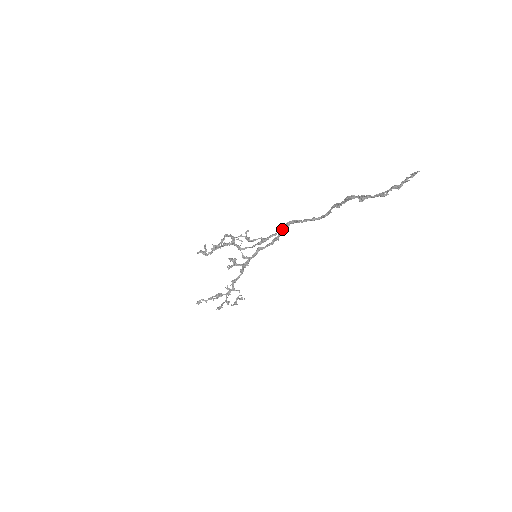
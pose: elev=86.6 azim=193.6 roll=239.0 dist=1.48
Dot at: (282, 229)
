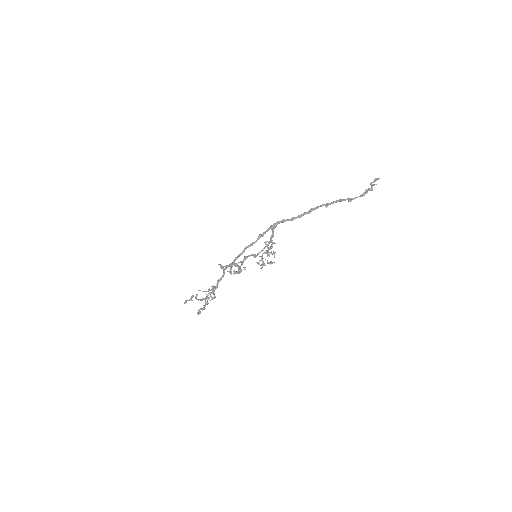
Dot at: occluded
